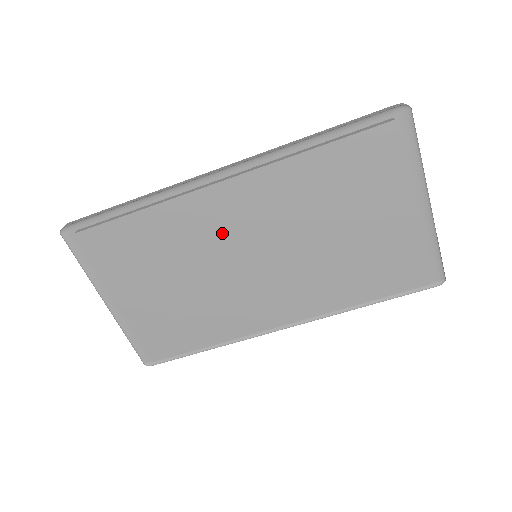
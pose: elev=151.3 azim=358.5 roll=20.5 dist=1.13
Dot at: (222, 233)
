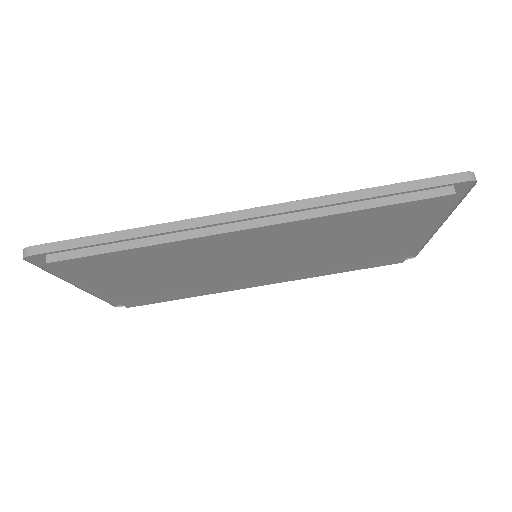
Dot at: (230, 254)
